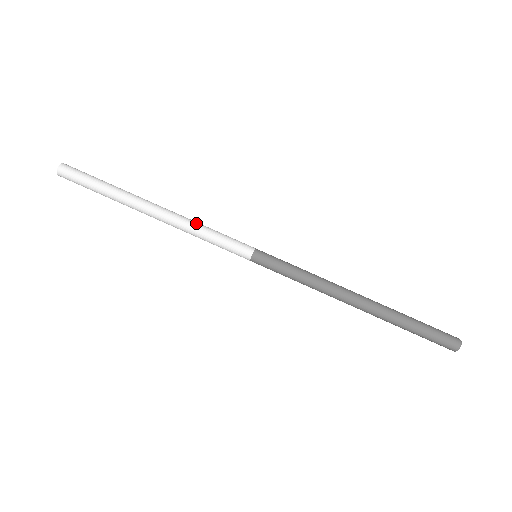
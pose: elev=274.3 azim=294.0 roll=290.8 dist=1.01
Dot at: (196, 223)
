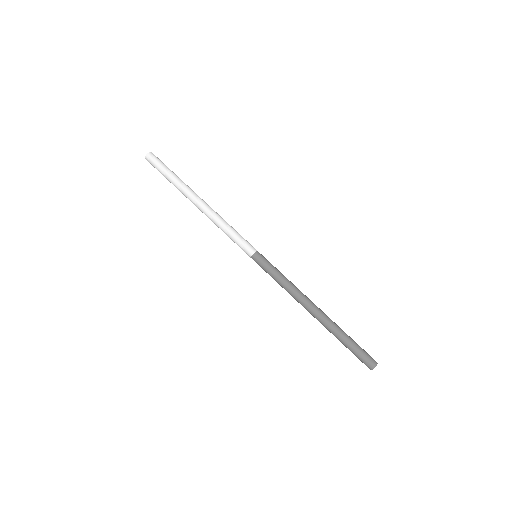
Dot at: occluded
